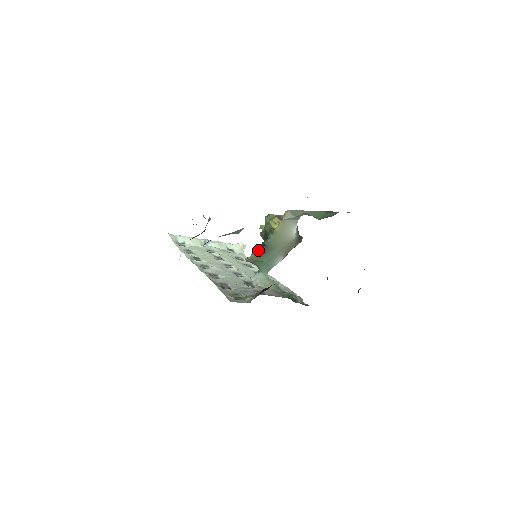
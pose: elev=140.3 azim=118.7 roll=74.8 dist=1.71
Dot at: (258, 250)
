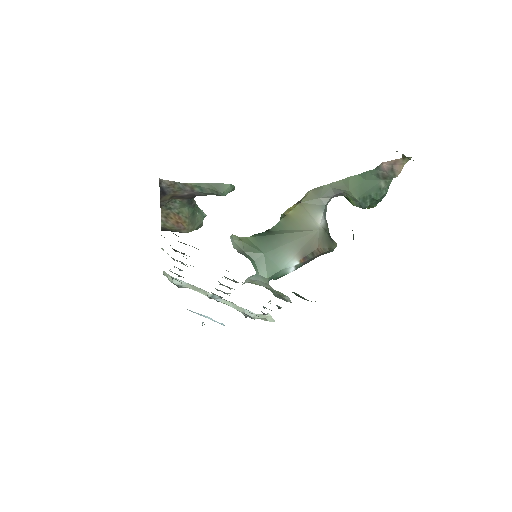
Dot at: (255, 234)
